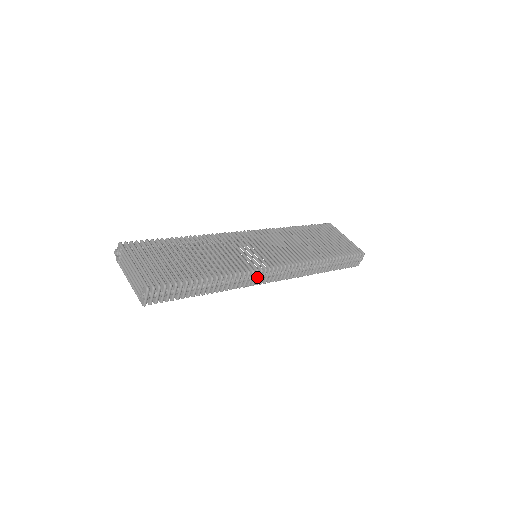
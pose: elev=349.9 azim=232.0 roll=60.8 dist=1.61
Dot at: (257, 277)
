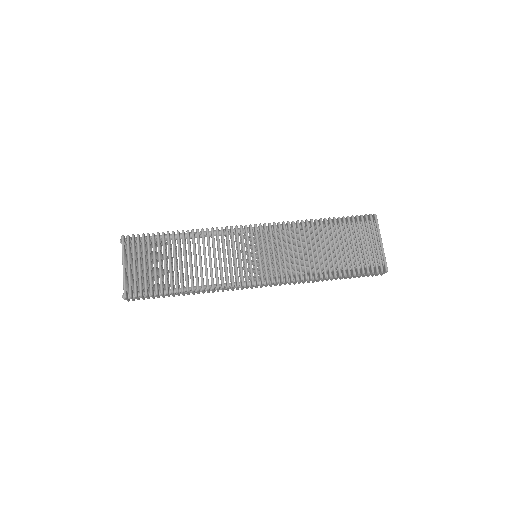
Dot at: (240, 287)
